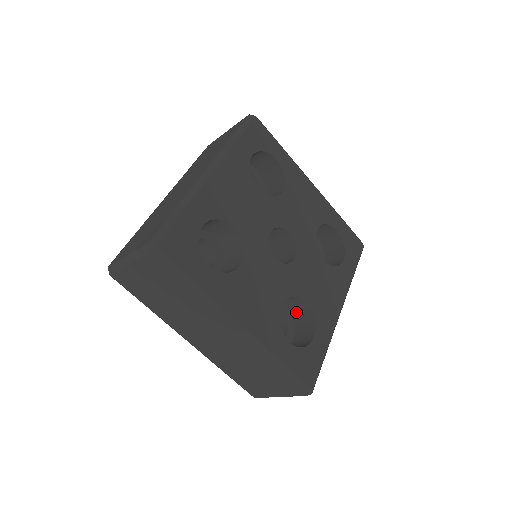
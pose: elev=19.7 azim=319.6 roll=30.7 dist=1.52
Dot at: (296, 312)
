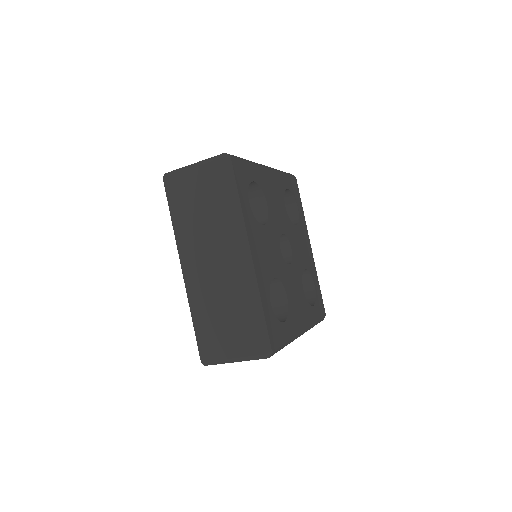
Dot at: occluded
